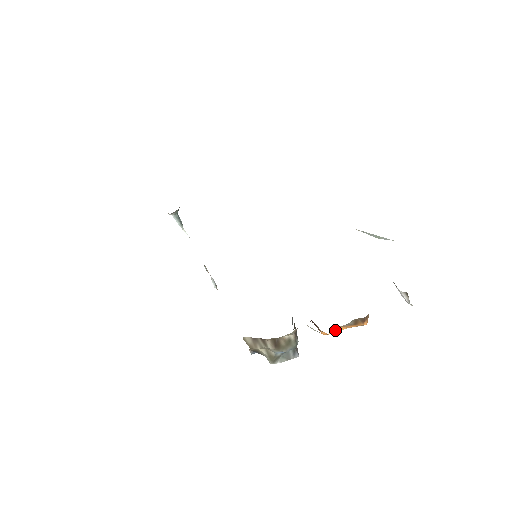
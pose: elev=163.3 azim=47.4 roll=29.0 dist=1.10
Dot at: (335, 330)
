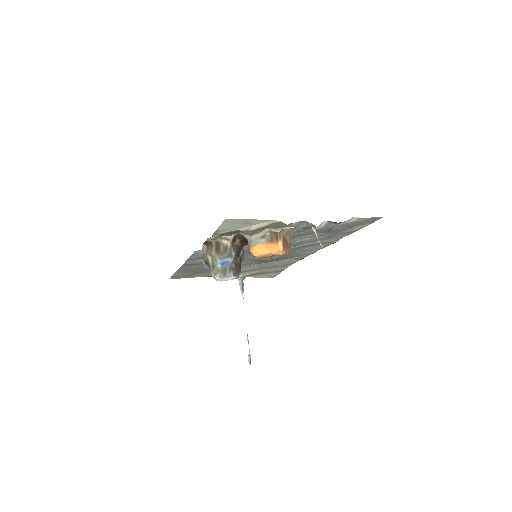
Dot at: (259, 248)
